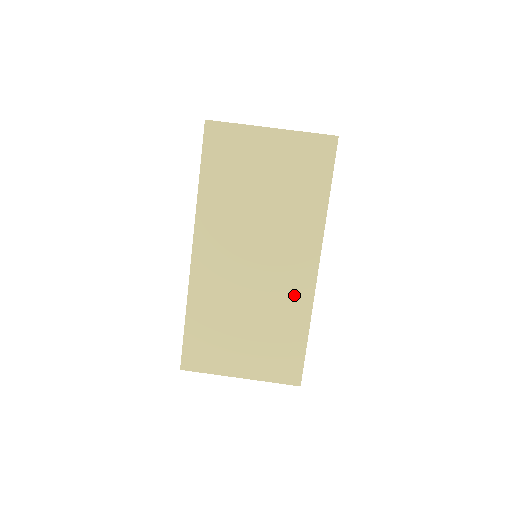
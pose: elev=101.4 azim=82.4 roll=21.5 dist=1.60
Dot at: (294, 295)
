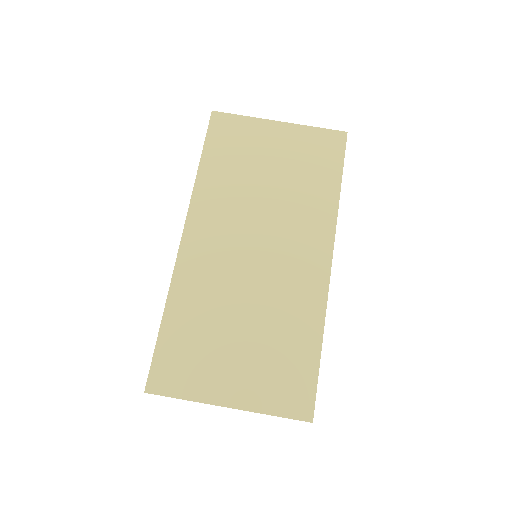
Dot at: (303, 293)
